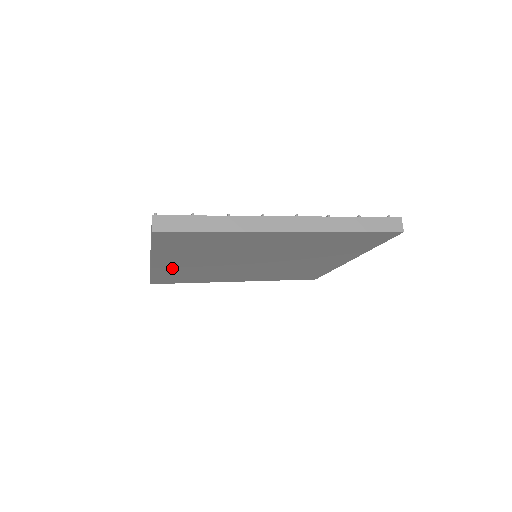
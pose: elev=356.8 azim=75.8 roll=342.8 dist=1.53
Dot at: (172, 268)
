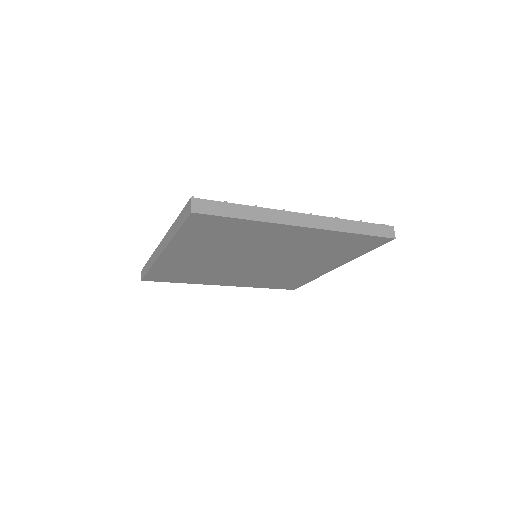
Dot at: (177, 261)
